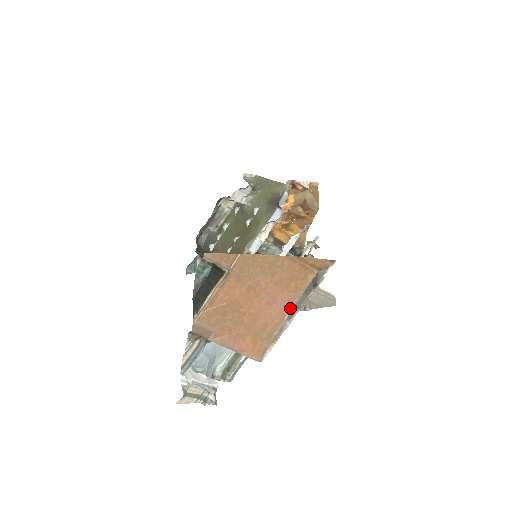
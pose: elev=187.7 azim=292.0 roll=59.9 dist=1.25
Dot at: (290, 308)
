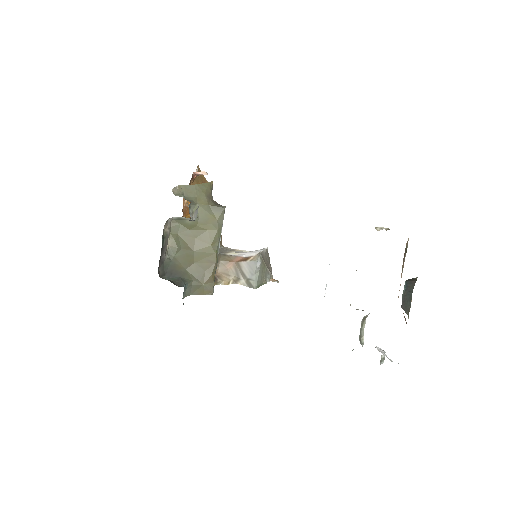
Dot at: occluded
